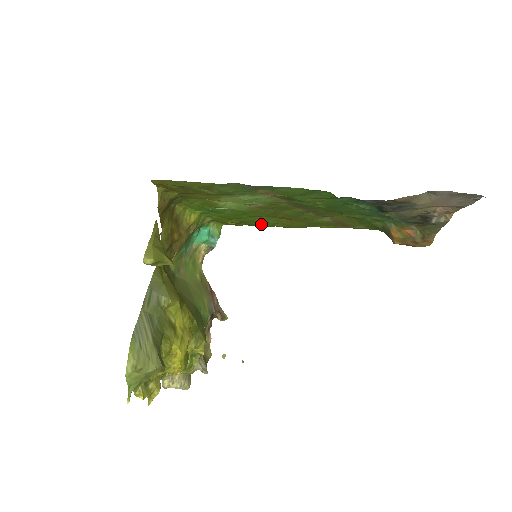
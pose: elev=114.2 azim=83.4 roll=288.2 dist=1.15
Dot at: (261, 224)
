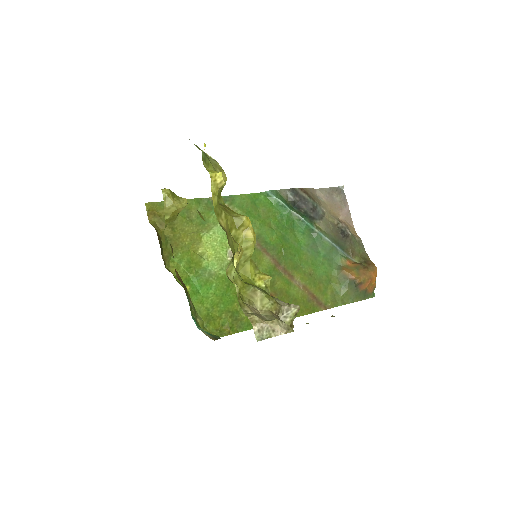
Dot at: occluded
